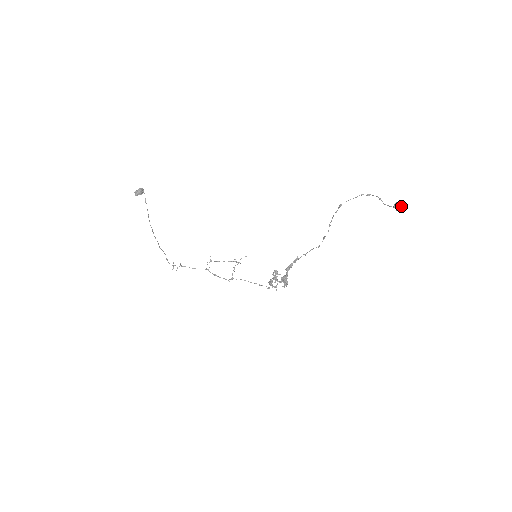
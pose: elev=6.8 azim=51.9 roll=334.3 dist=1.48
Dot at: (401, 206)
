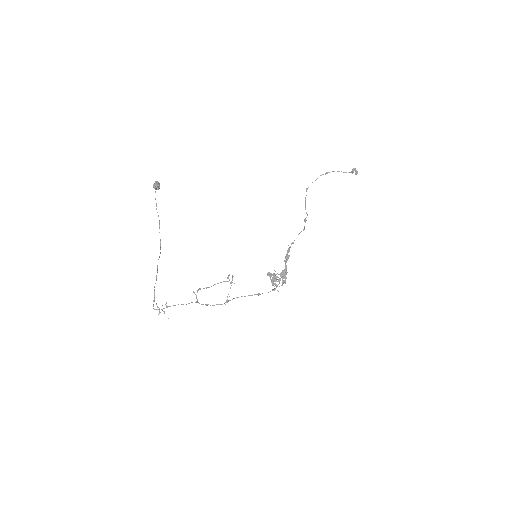
Dot at: (356, 171)
